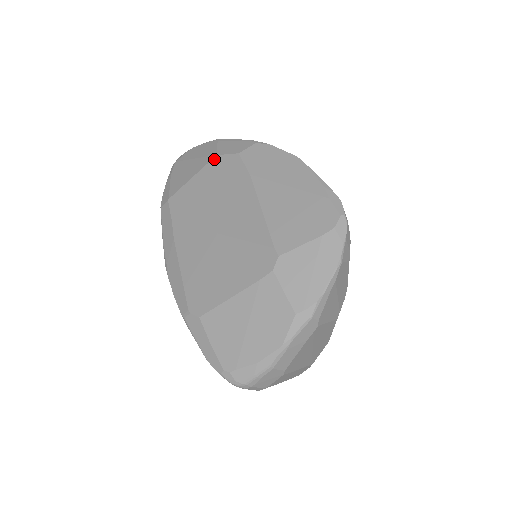
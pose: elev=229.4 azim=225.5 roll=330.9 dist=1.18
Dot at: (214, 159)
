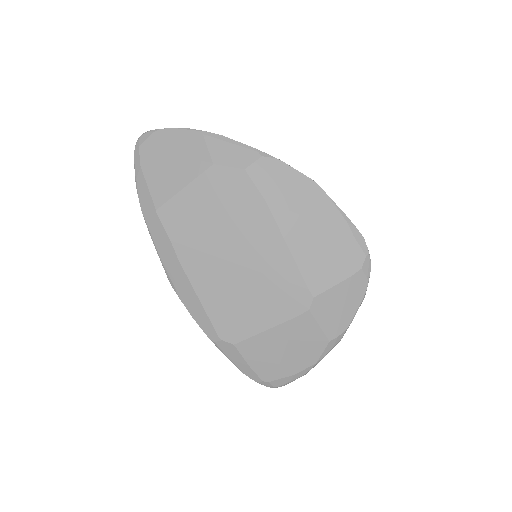
Dot at: (211, 169)
